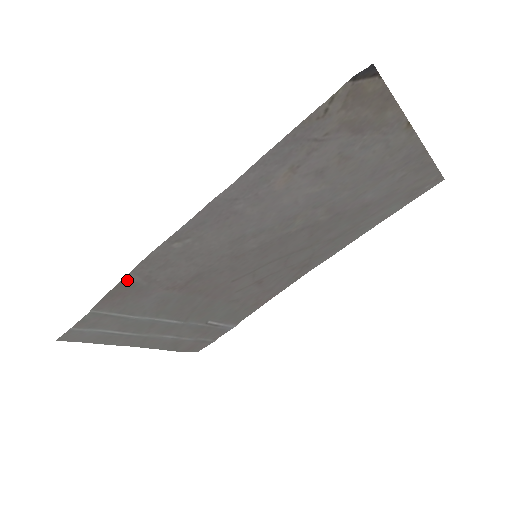
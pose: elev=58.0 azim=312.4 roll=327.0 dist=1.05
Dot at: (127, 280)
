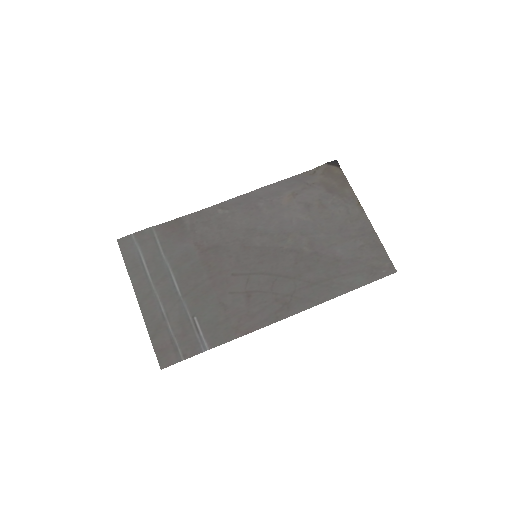
Dot at: (183, 220)
